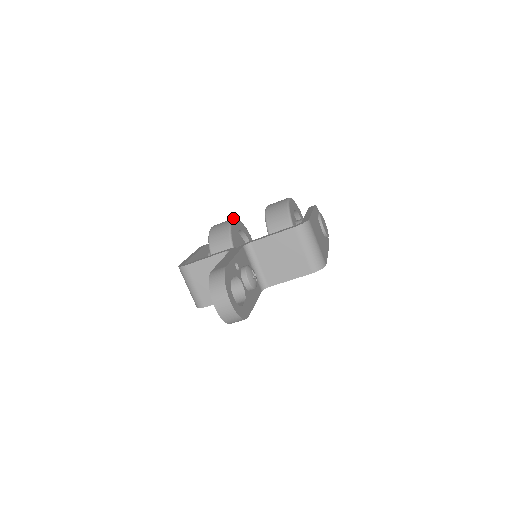
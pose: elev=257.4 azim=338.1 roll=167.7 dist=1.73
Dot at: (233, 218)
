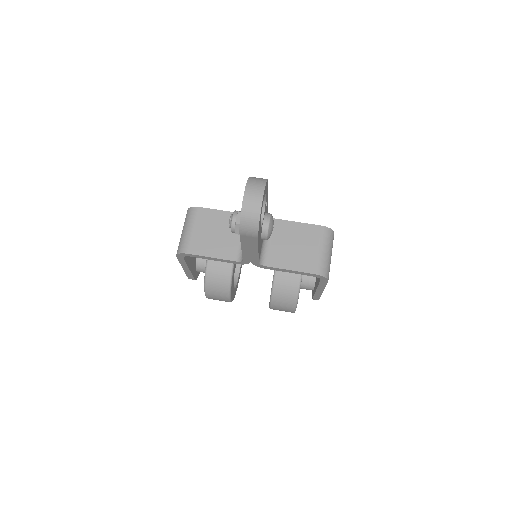
Dot at: occluded
